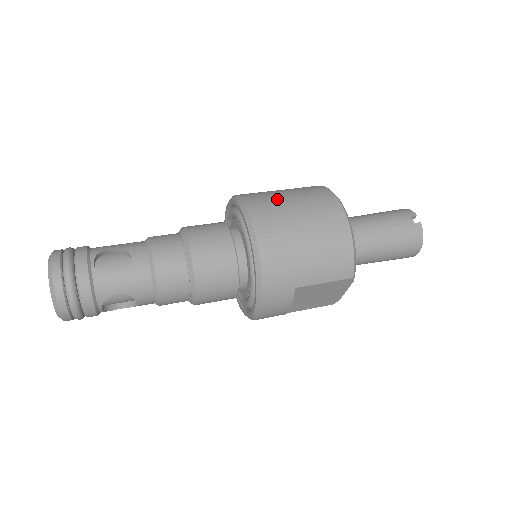
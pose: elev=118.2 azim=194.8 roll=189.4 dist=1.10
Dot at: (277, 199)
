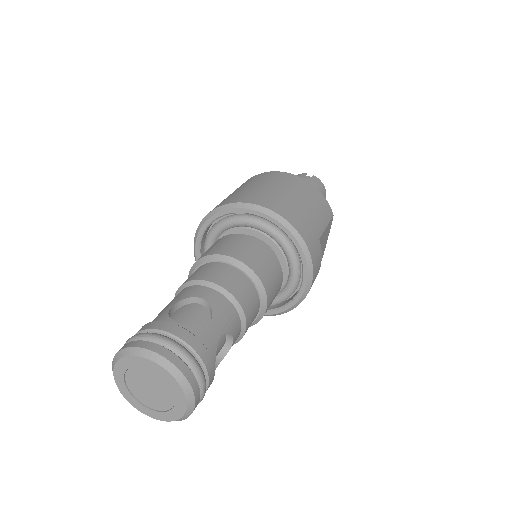
Dot at: (247, 190)
